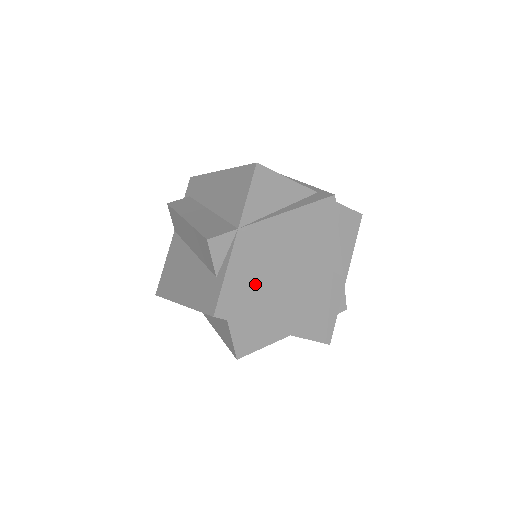
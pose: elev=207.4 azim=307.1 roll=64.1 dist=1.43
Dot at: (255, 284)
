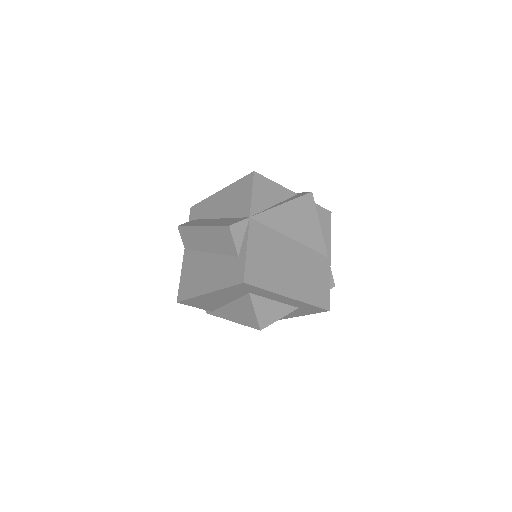
Dot at: (268, 259)
